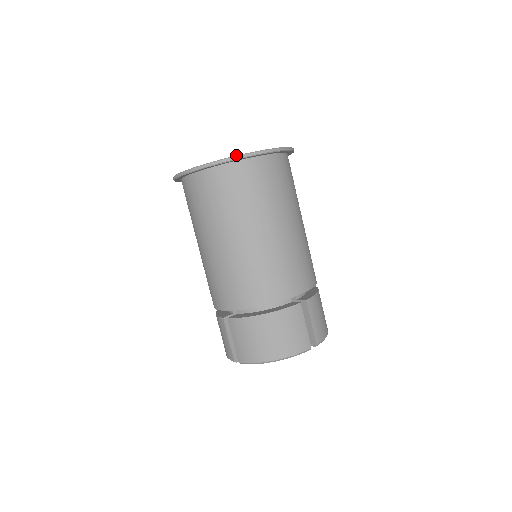
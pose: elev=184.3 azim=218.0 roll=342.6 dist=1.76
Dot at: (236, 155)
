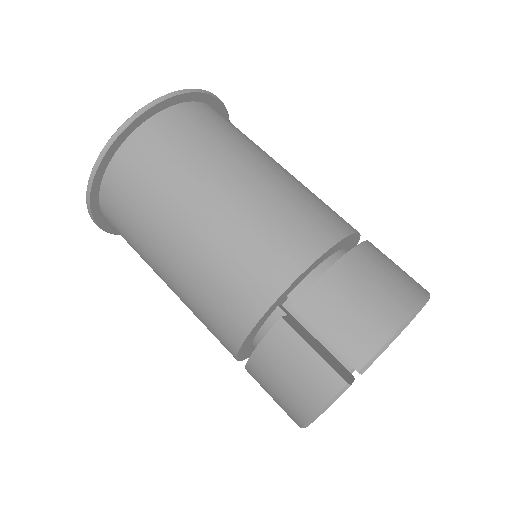
Dot at: (87, 189)
